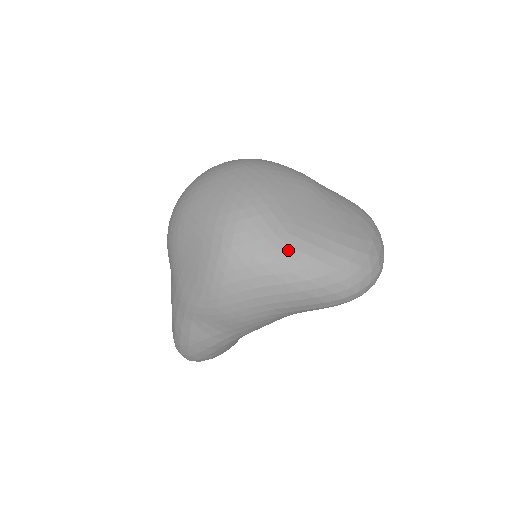
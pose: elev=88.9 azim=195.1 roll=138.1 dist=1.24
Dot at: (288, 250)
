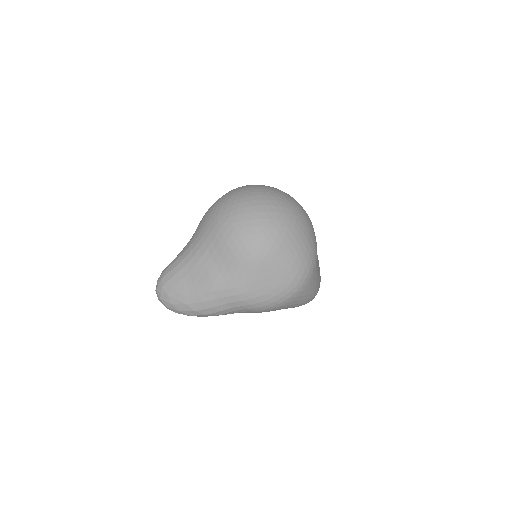
Dot at: (315, 288)
